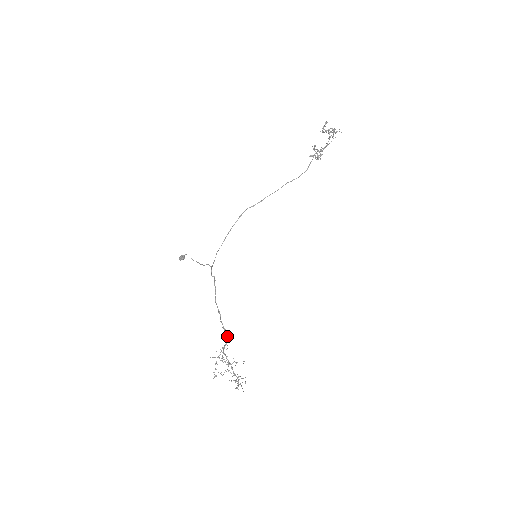
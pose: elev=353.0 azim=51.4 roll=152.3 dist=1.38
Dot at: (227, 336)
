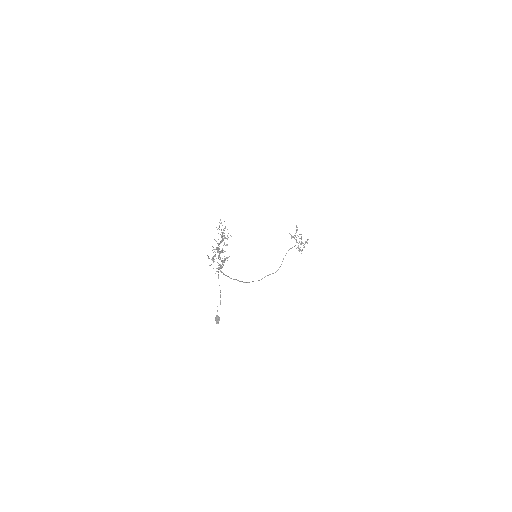
Dot at: occluded
